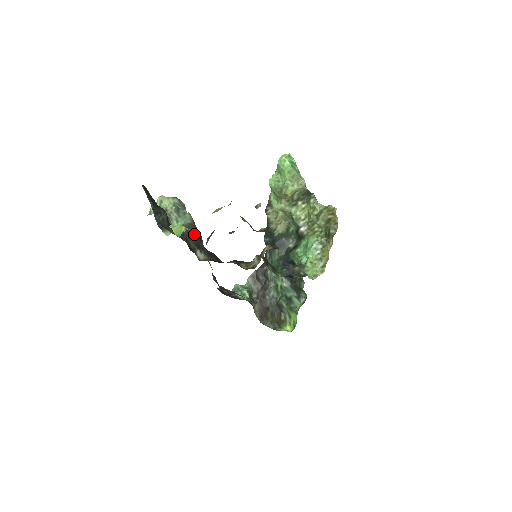
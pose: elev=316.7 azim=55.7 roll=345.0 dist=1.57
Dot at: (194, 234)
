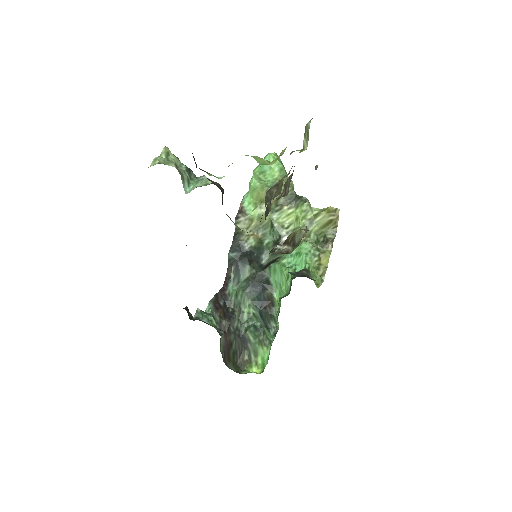
Dot at: occluded
